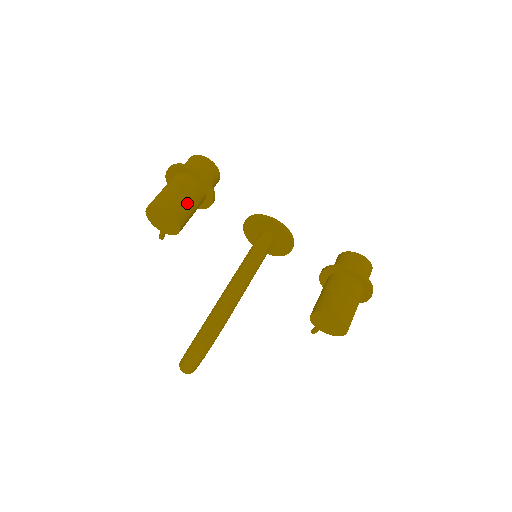
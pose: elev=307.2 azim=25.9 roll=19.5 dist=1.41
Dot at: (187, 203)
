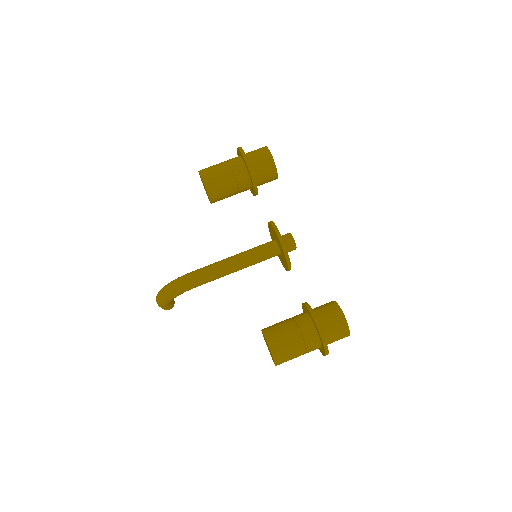
Dot at: (225, 183)
